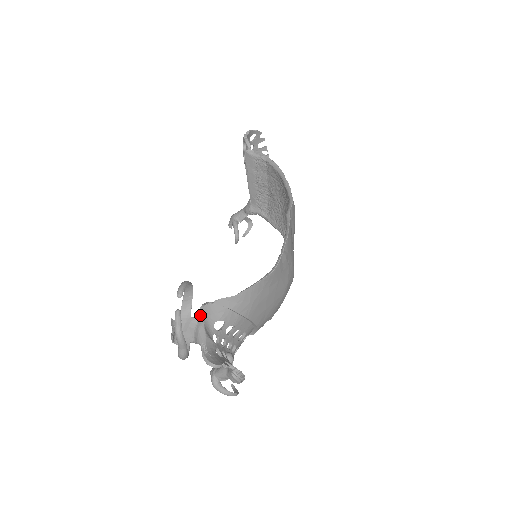
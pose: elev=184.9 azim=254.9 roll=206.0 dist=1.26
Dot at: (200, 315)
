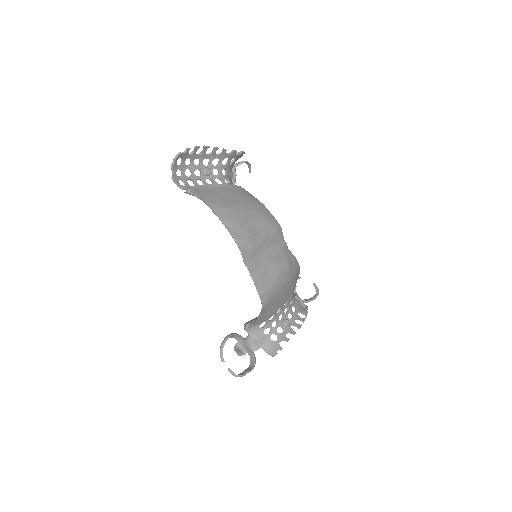
Dot at: occluded
